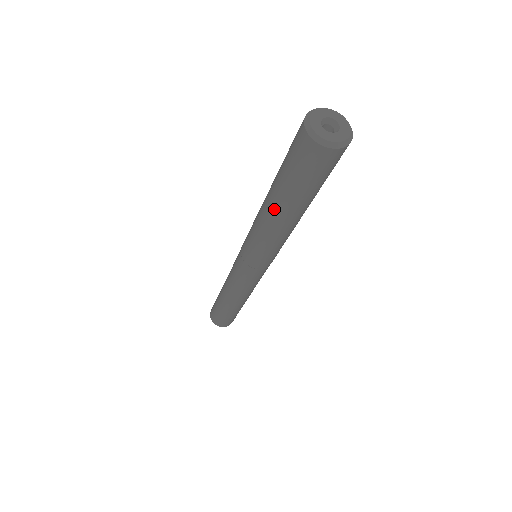
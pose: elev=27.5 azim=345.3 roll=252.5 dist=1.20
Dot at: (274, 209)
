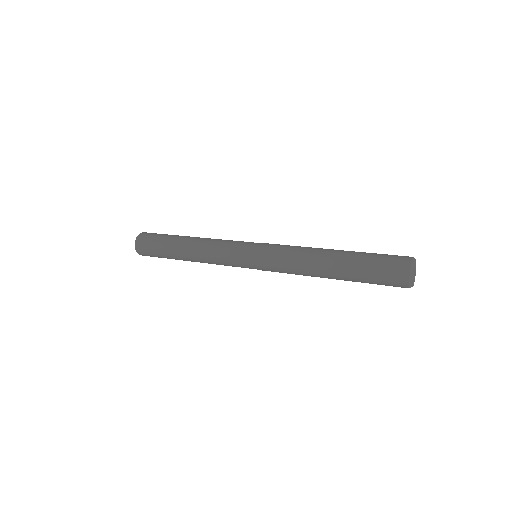
Dot at: occluded
